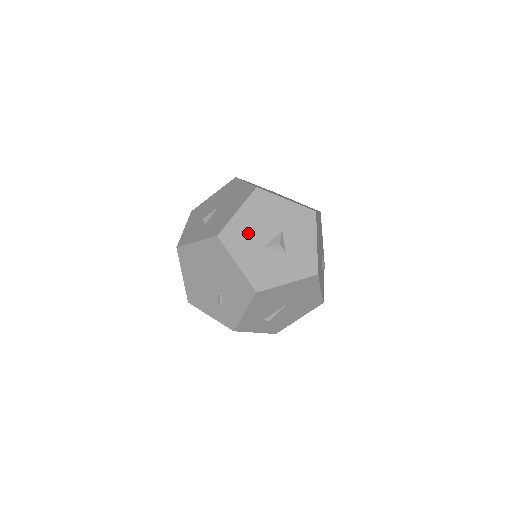
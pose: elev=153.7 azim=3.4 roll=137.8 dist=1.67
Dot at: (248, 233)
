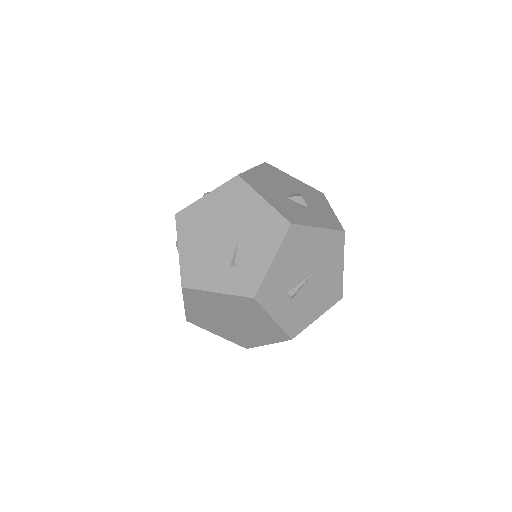
Dot at: (267, 184)
